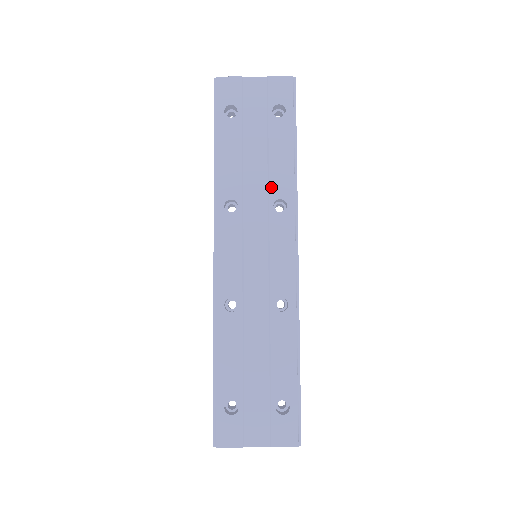
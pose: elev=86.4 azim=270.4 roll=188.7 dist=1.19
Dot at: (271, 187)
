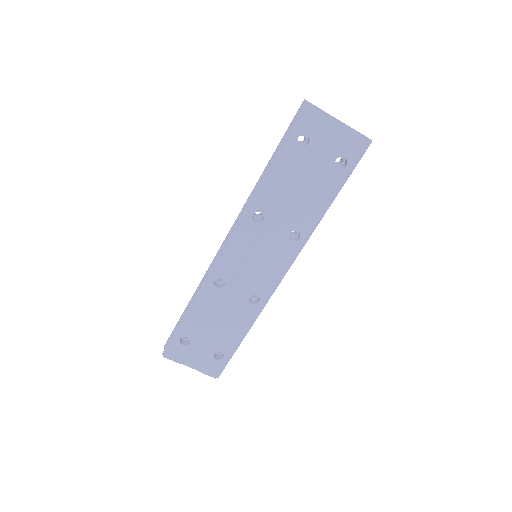
Dot at: (297, 219)
